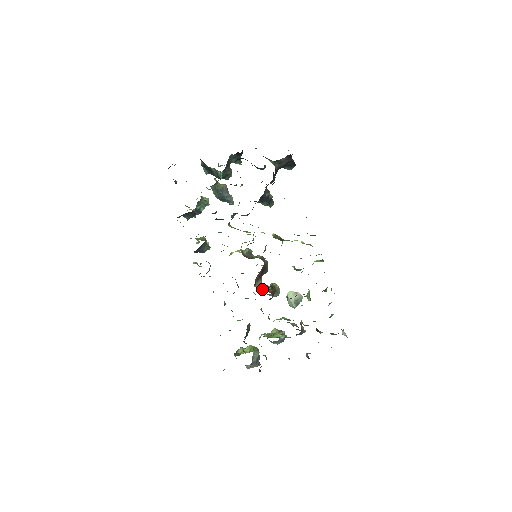
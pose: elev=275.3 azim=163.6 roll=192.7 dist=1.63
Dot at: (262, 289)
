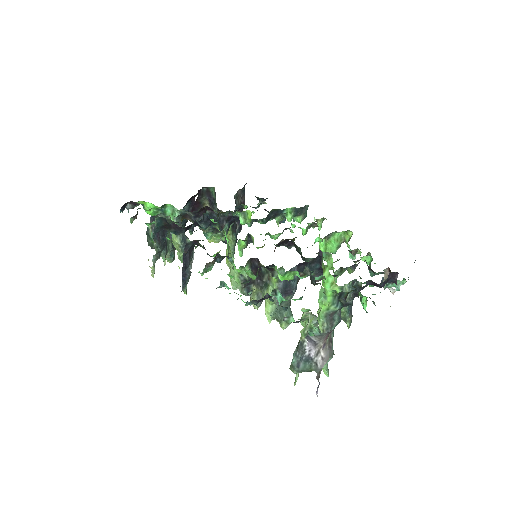
Dot at: occluded
